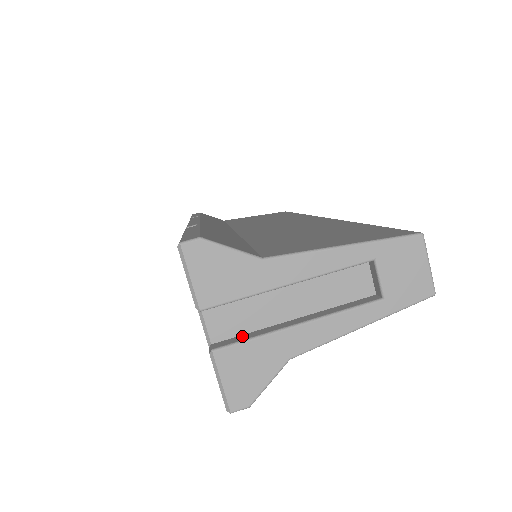
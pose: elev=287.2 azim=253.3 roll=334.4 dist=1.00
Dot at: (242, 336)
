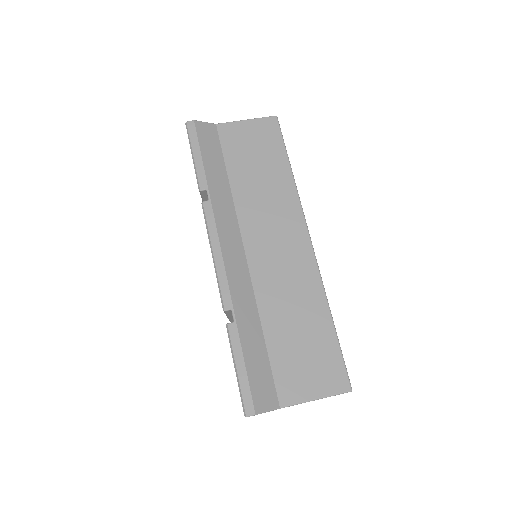
Dot at: occluded
